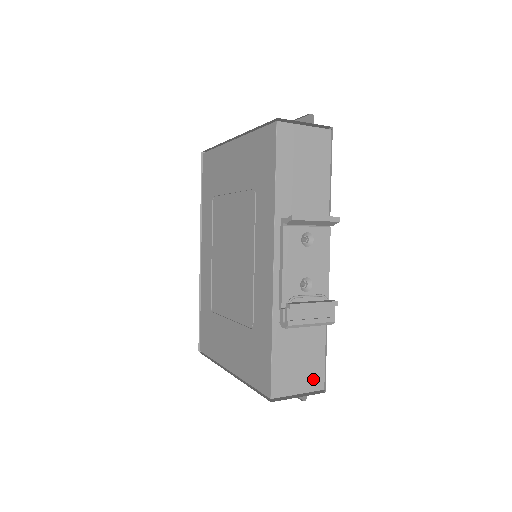
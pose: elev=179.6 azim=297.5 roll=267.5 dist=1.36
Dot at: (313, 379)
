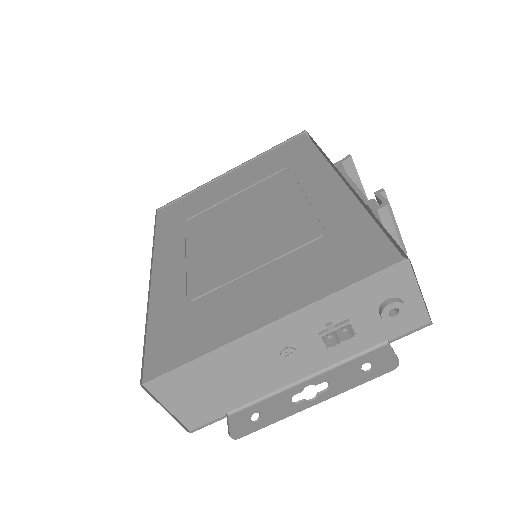
Dot at: occluded
